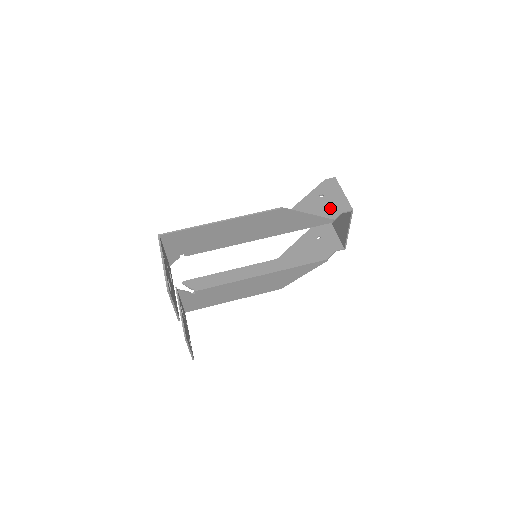
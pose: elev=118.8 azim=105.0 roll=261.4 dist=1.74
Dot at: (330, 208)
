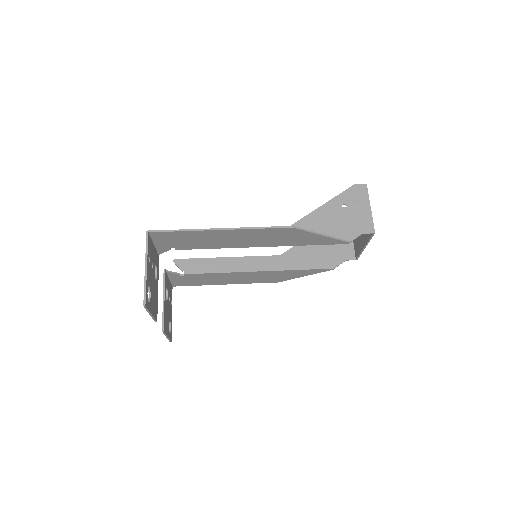
Dot at: (350, 225)
